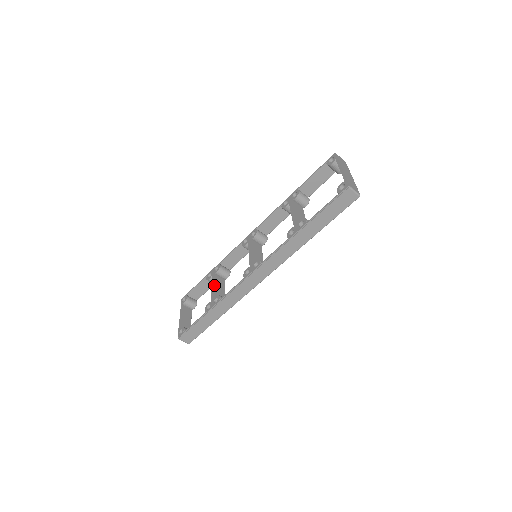
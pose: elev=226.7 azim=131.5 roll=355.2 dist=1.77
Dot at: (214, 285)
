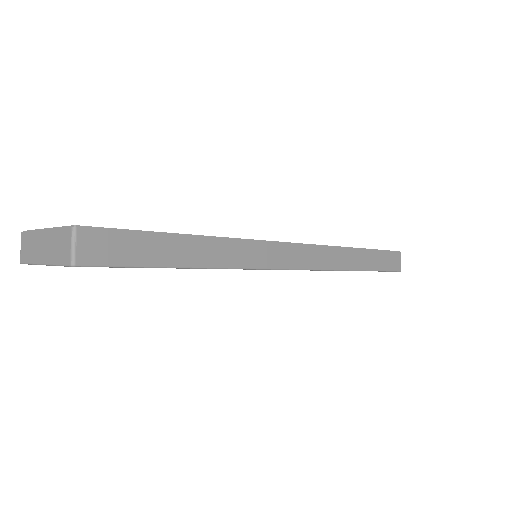
Dot at: occluded
